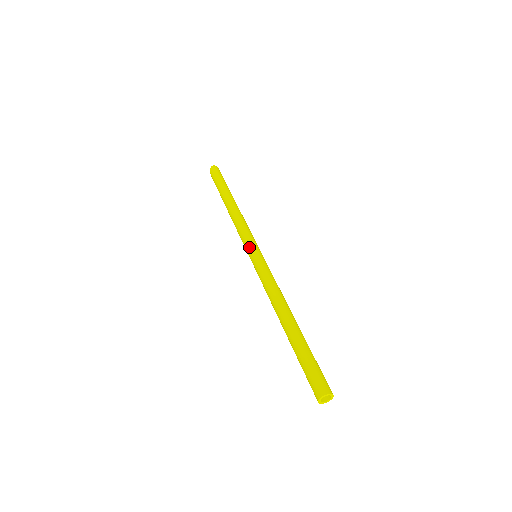
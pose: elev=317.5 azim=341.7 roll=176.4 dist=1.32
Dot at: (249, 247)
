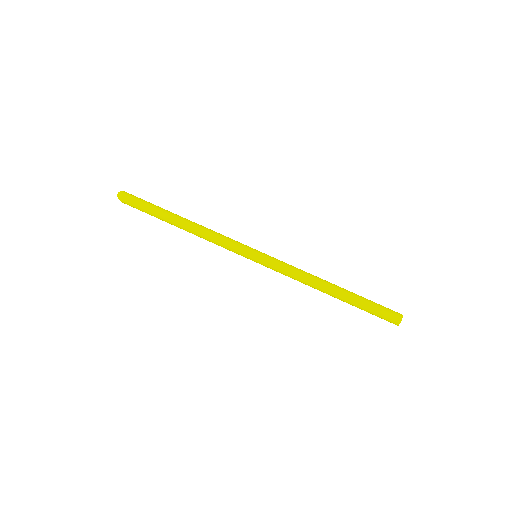
Dot at: (246, 255)
